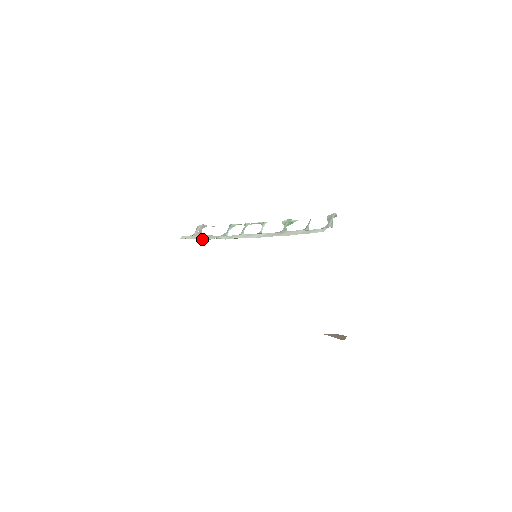
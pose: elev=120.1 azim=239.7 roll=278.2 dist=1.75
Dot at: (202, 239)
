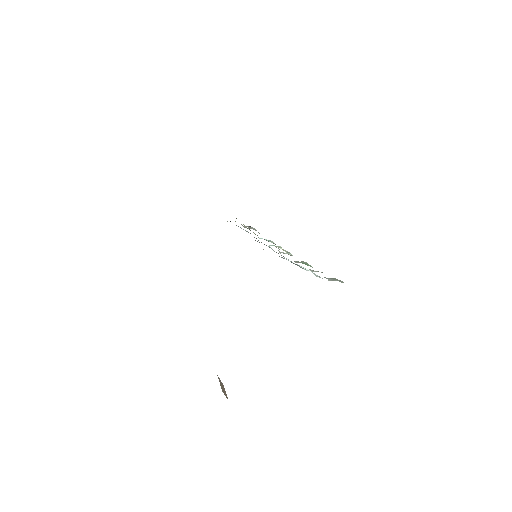
Dot at: occluded
